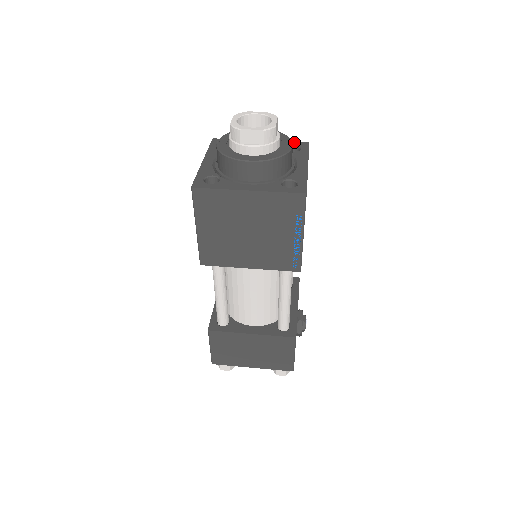
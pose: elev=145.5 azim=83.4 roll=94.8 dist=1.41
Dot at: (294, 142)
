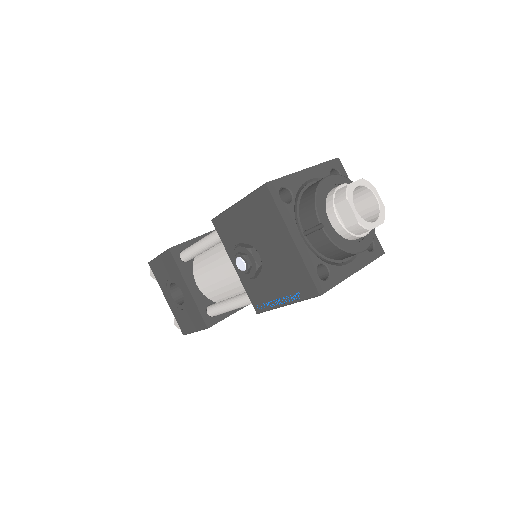
Dot at: (330, 162)
